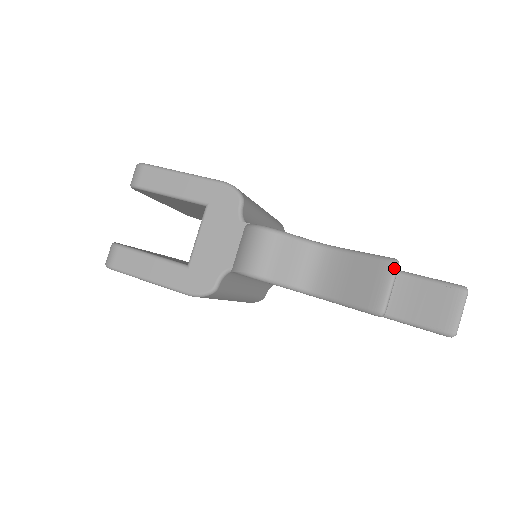
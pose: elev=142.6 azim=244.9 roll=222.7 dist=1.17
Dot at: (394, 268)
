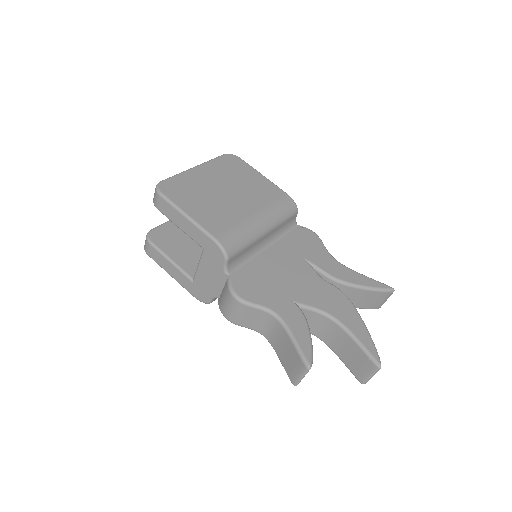
Dot at: (306, 370)
